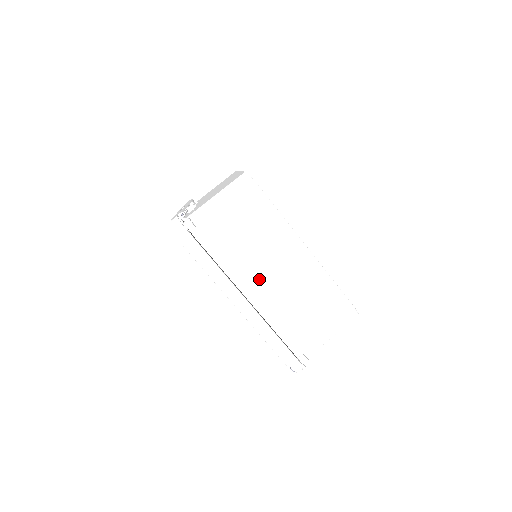
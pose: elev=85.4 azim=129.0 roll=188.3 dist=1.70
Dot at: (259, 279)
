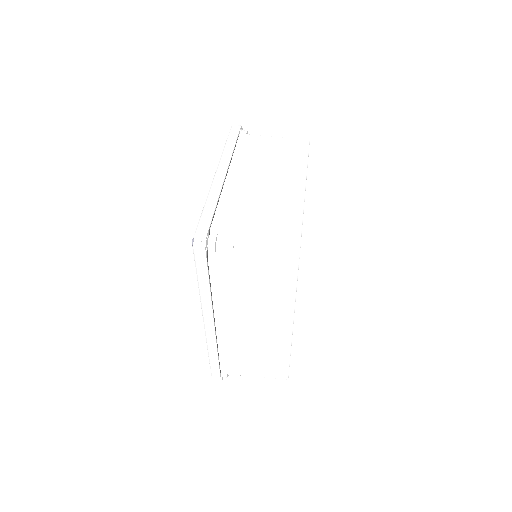
Dot at: (250, 173)
